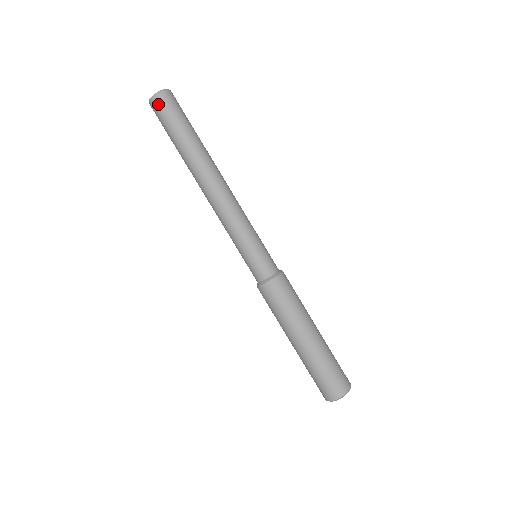
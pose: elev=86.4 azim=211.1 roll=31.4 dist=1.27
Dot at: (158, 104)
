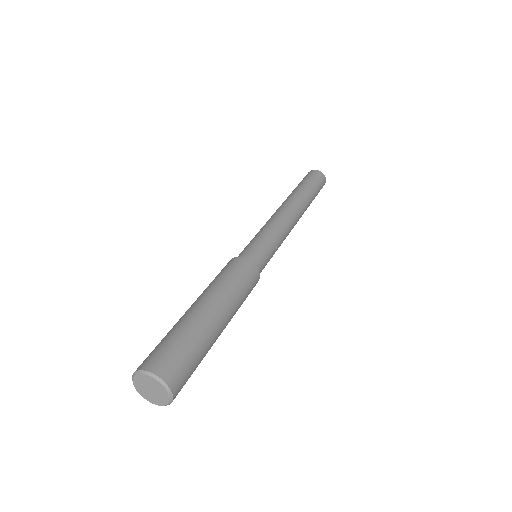
Dot at: (315, 172)
